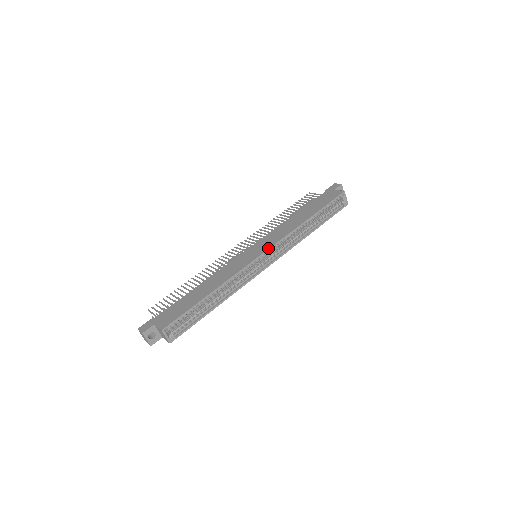
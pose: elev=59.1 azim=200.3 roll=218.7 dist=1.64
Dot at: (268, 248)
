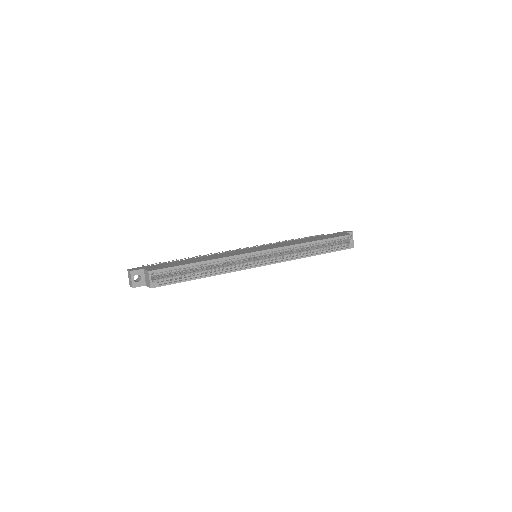
Dot at: (269, 248)
